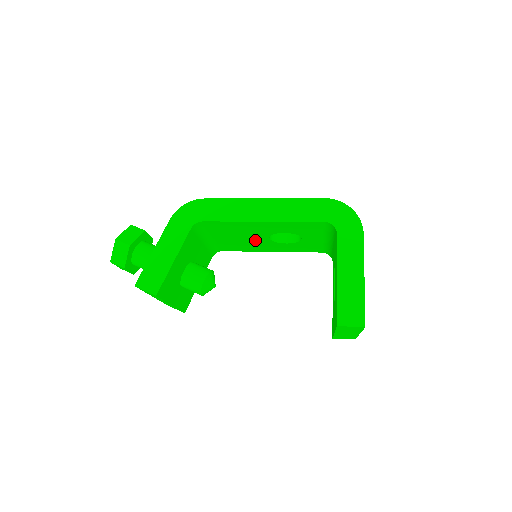
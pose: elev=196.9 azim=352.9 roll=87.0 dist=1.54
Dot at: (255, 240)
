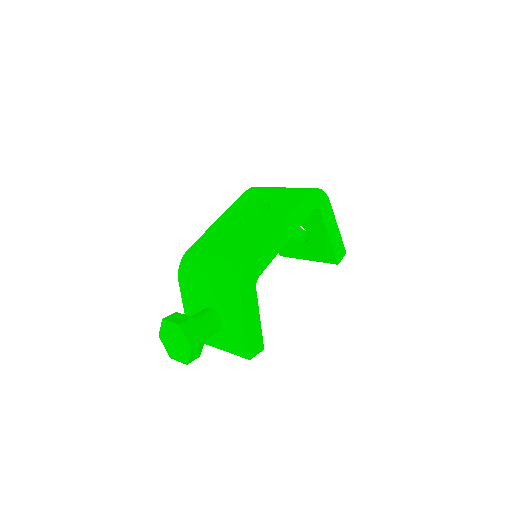
Dot at: occluded
